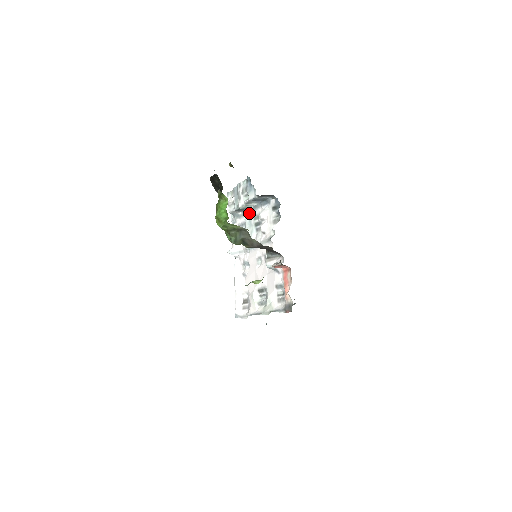
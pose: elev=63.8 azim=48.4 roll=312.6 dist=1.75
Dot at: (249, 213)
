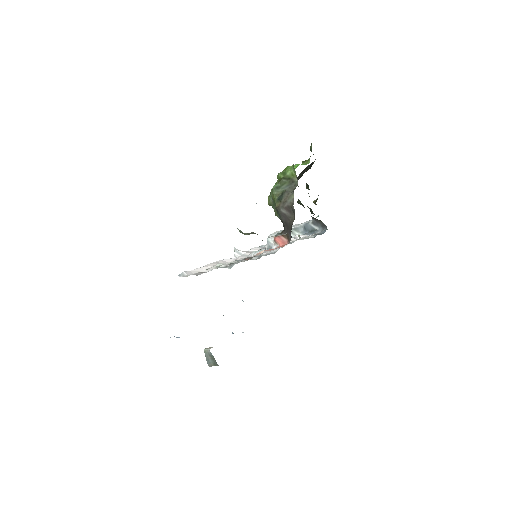
Dot at: occluded
